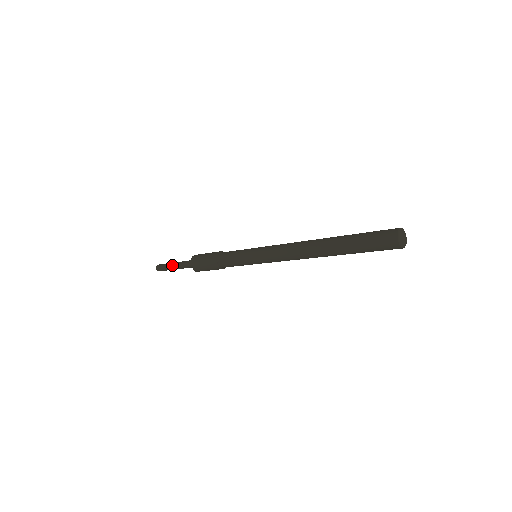
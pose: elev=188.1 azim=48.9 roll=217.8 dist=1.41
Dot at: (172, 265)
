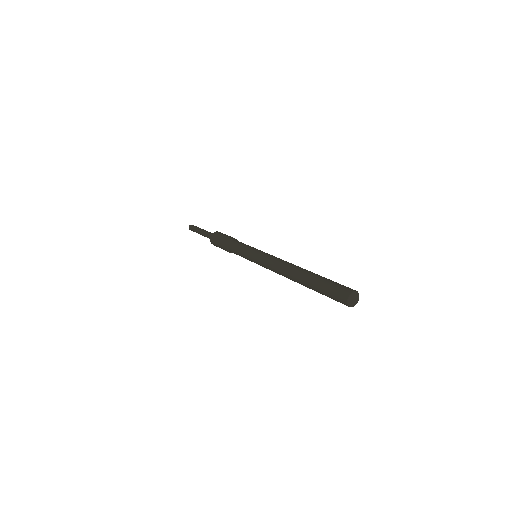
Dot at: (199, 233)
